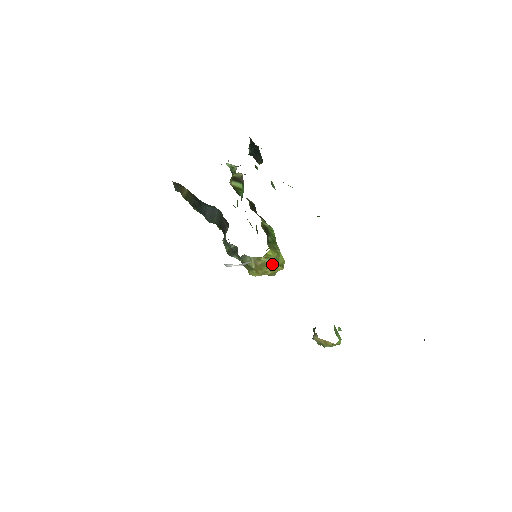
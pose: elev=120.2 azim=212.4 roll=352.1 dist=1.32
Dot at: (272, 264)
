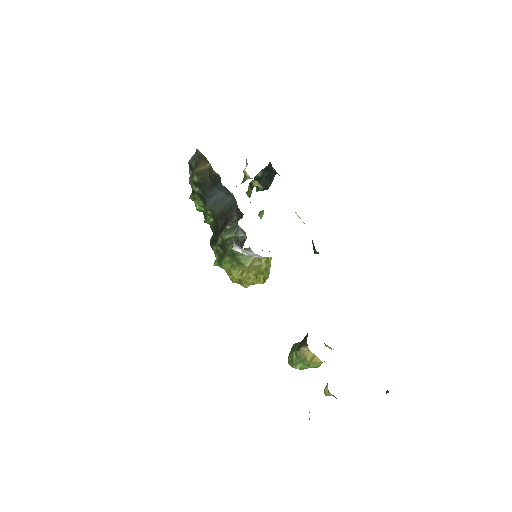
Dot at: (261, 273)
